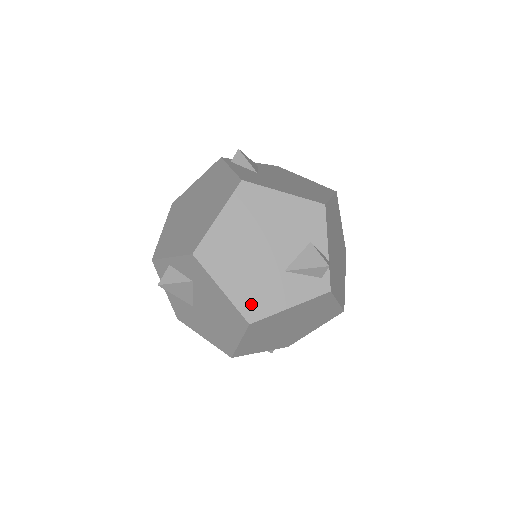
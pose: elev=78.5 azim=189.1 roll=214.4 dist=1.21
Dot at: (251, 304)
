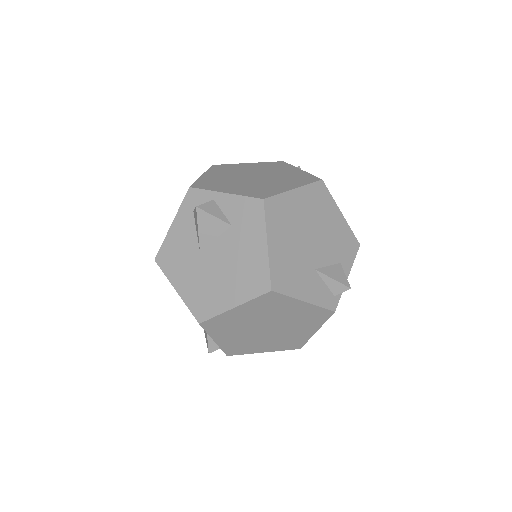
Dot at: (281, 275)
